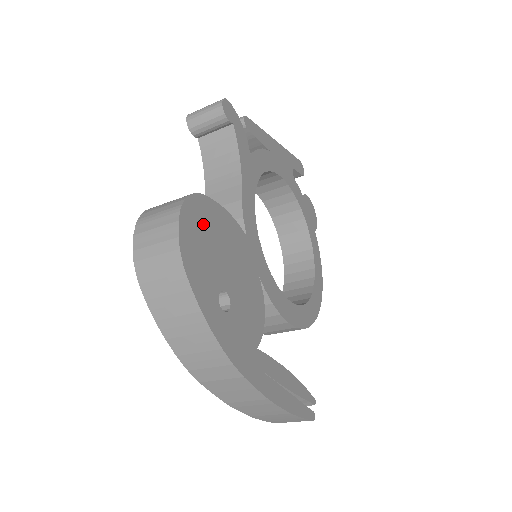
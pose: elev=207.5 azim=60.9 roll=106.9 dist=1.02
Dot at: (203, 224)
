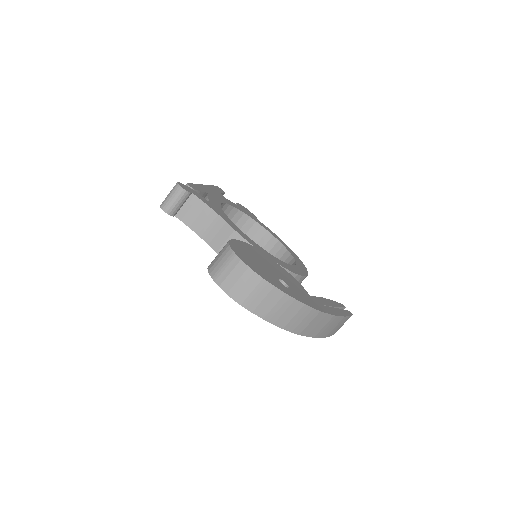
Dot at: (244, 254)
